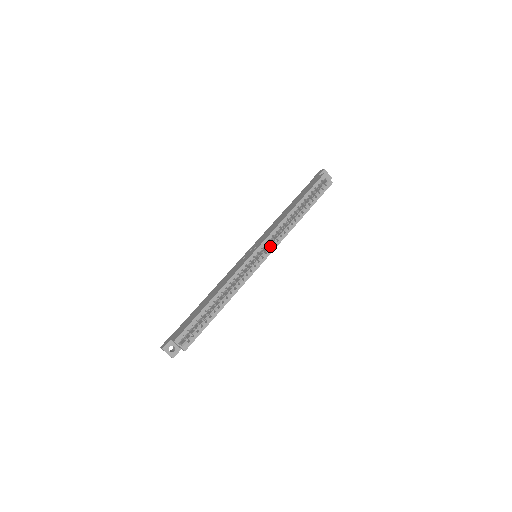
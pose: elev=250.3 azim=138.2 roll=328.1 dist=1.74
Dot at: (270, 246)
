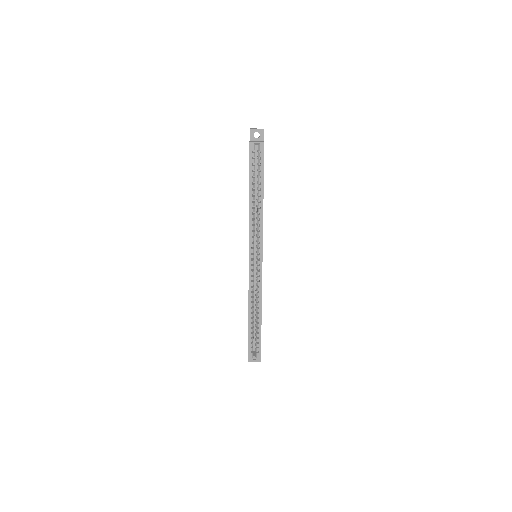
Dot at: (257, 246)
